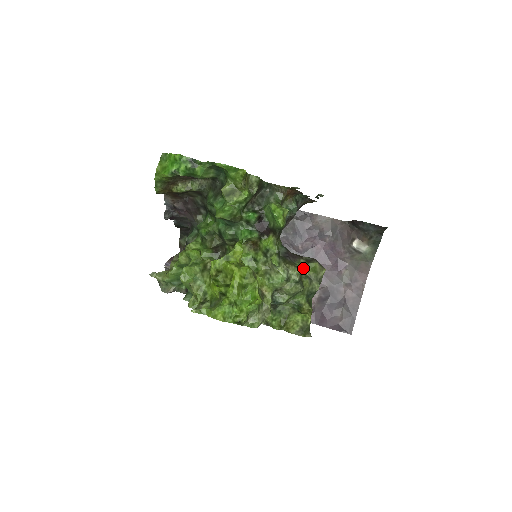
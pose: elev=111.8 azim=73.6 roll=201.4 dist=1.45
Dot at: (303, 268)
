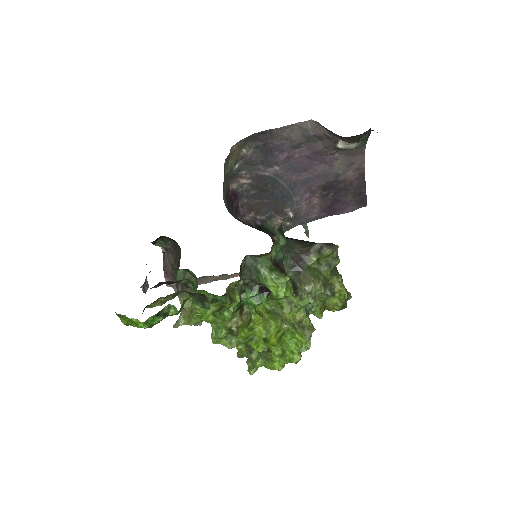
Dot at: (317, 261)
